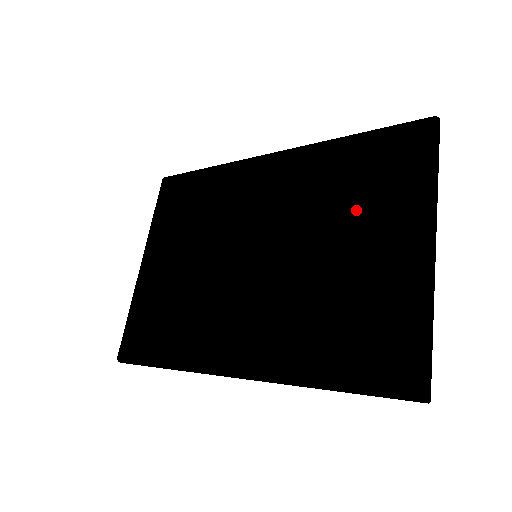
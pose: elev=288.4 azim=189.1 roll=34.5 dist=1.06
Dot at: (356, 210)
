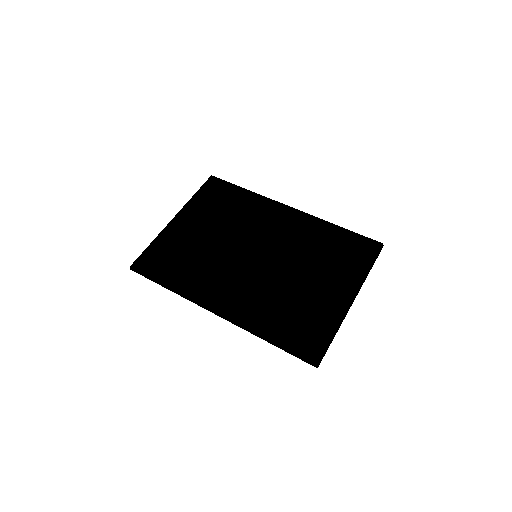
Dot at: (325, 264)
